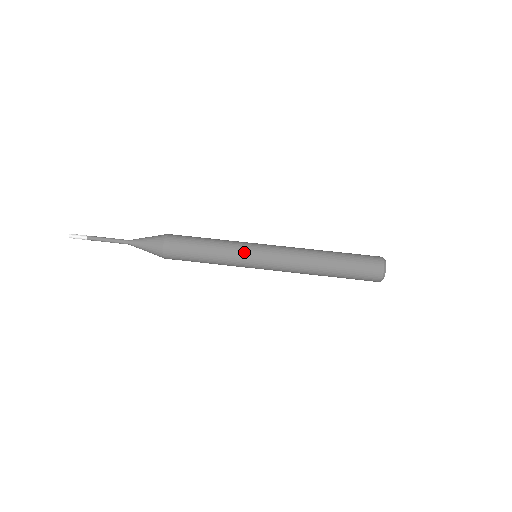
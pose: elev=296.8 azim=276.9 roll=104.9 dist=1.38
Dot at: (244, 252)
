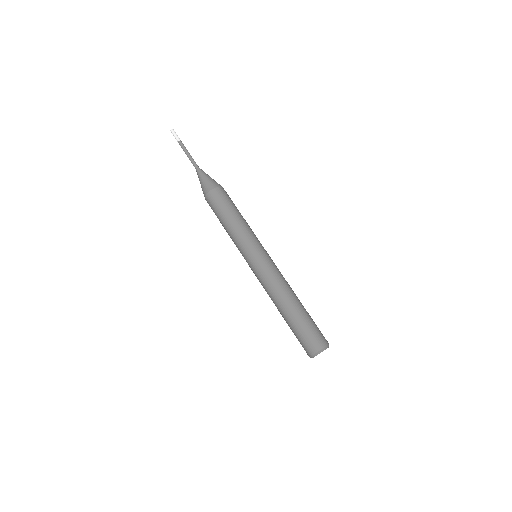
Dot at: (242, 252)
